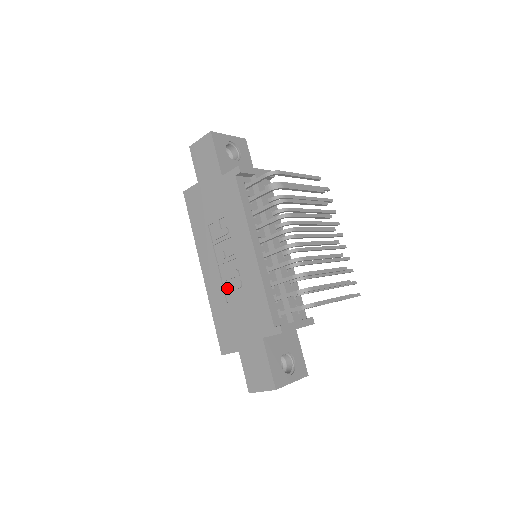
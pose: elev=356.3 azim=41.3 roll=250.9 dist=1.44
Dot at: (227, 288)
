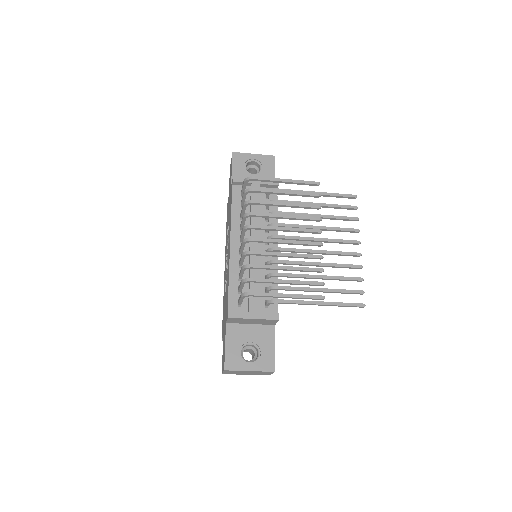
Dot at: (225, 281)
